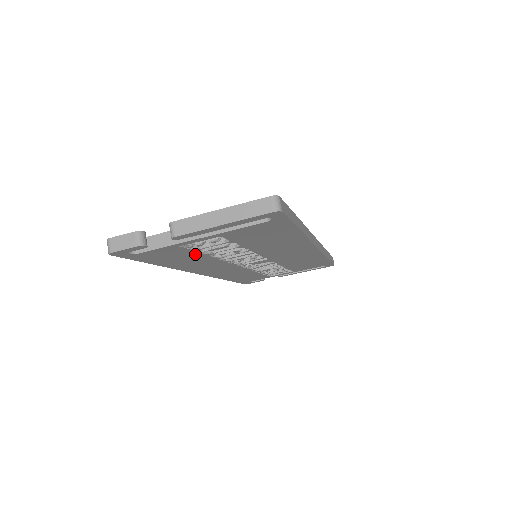
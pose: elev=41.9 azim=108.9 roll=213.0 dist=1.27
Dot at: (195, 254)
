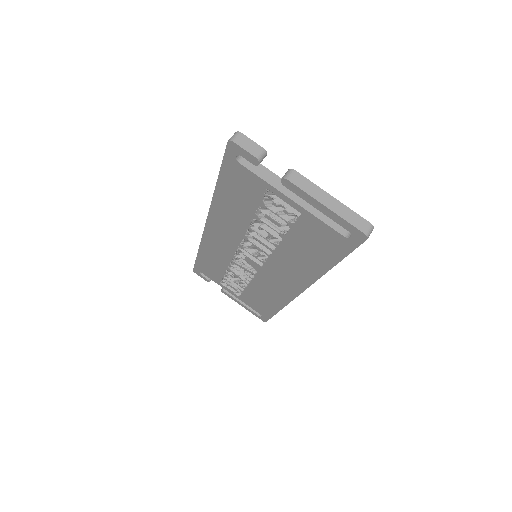
Dot at: (253, 207)
